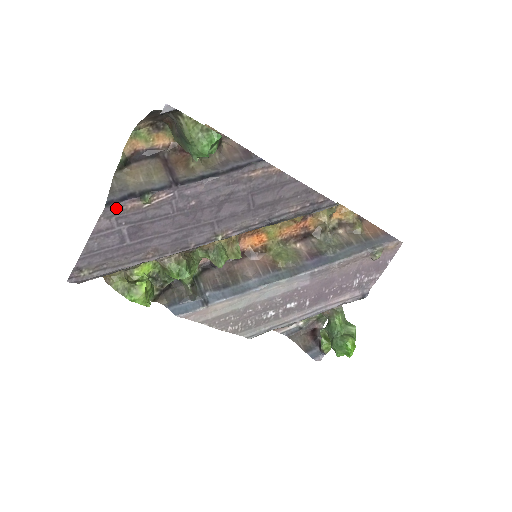
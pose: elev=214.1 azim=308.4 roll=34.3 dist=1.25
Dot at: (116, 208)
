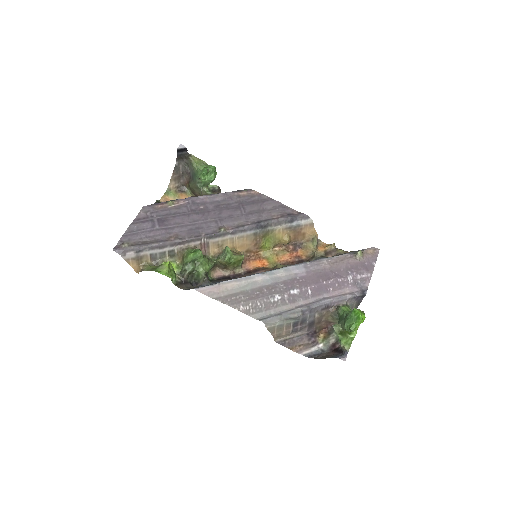
Dot at: (151, 207)
